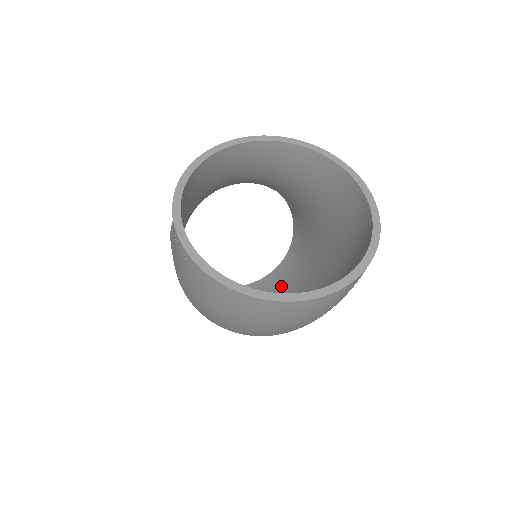
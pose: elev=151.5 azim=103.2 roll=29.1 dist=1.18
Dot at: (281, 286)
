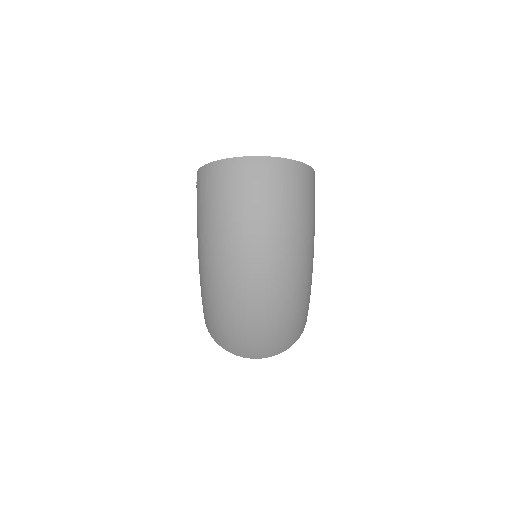
Dot at: occluded
